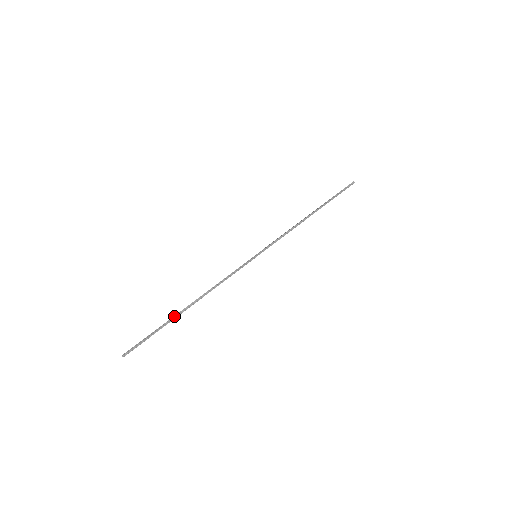
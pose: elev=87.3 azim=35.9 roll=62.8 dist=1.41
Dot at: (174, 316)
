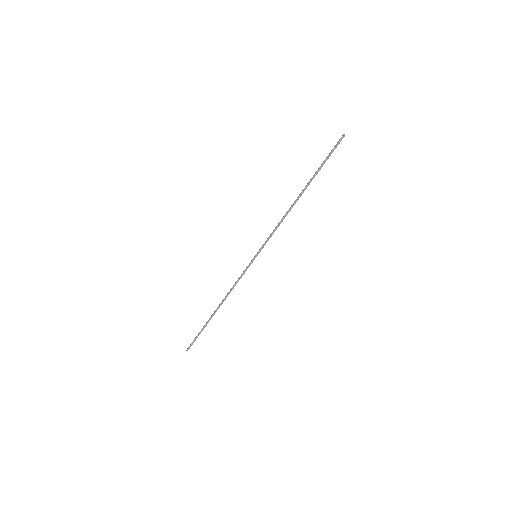
Dot at: (209, 319)
